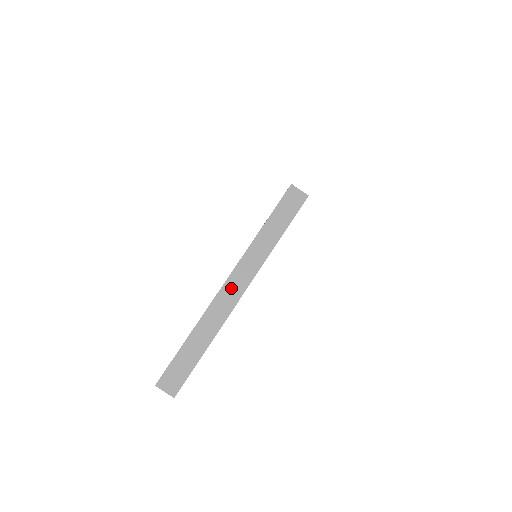
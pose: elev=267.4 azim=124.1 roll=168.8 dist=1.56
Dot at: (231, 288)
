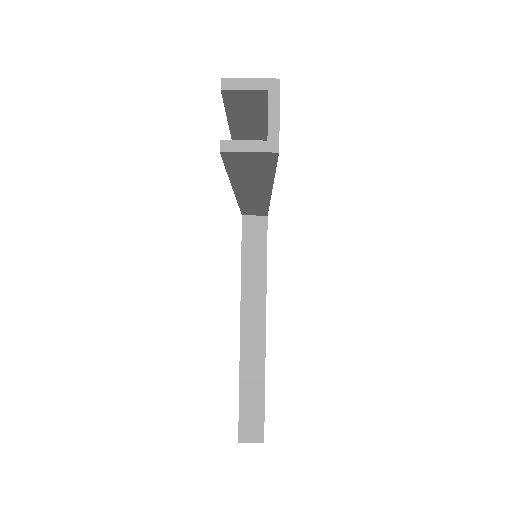
Dot at: occluded
